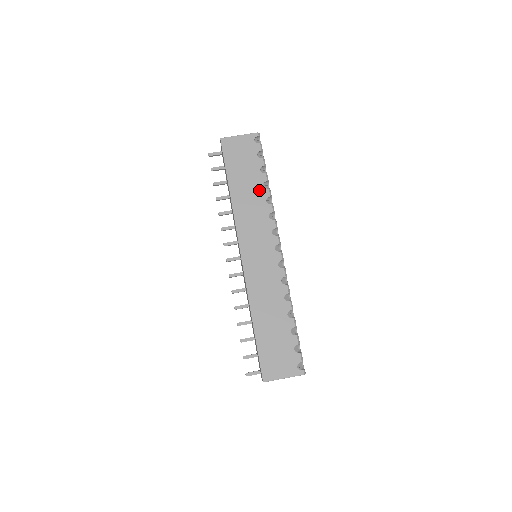
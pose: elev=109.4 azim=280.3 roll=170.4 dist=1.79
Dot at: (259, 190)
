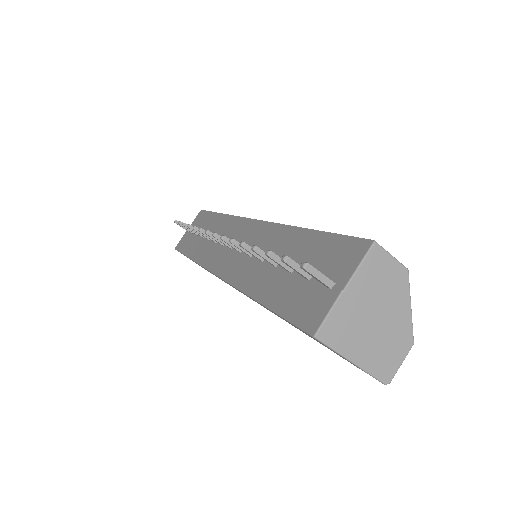
Dot at: occluded
